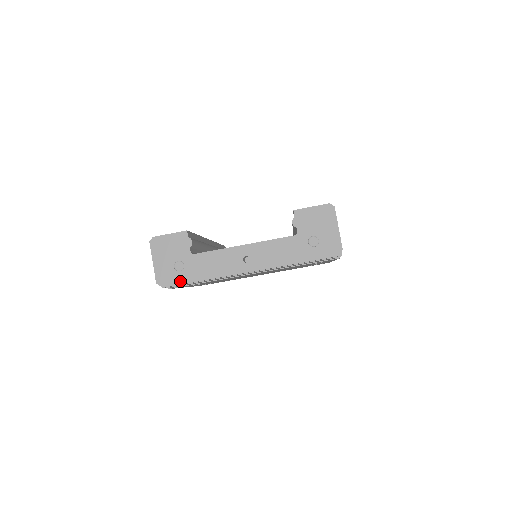
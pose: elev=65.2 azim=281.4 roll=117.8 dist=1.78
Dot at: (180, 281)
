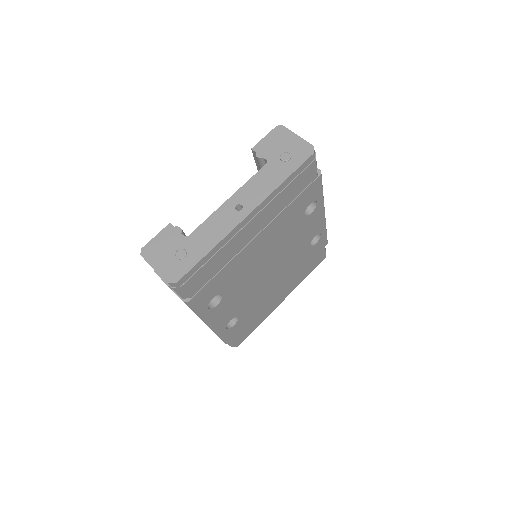
Dot at: (190, 265)
